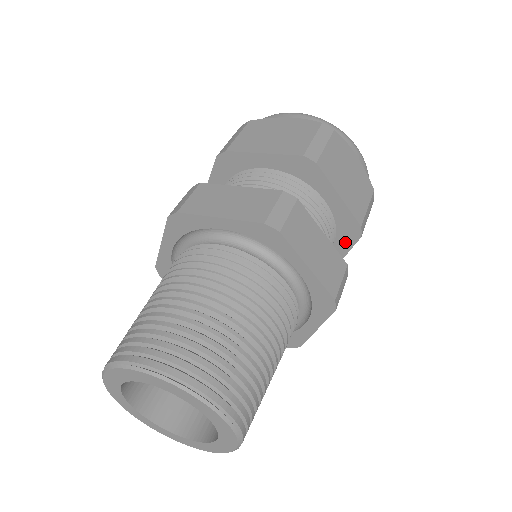
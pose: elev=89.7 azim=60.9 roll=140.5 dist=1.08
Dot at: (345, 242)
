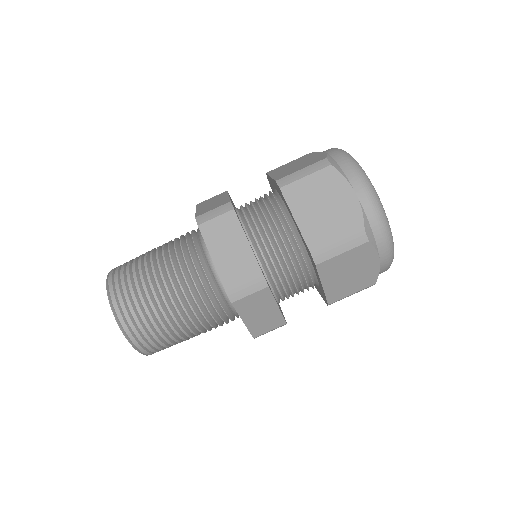
Dot at: (321, 294)
